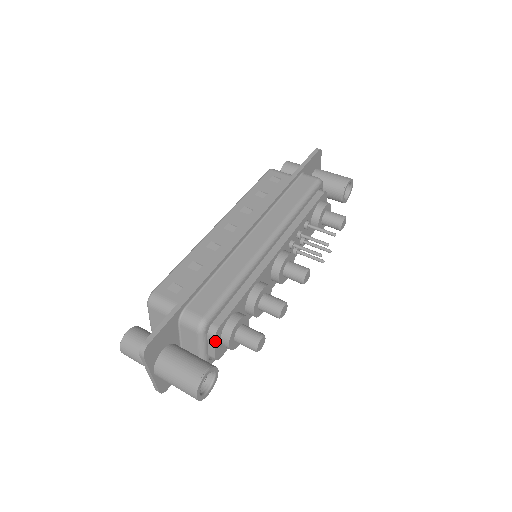
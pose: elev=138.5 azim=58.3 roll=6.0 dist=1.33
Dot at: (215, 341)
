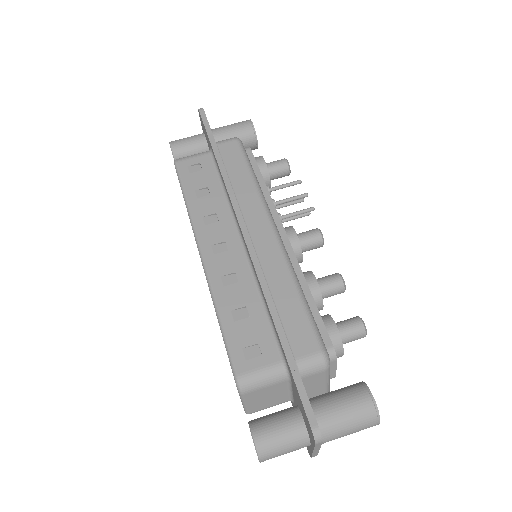
Dot at: (336, 362)
